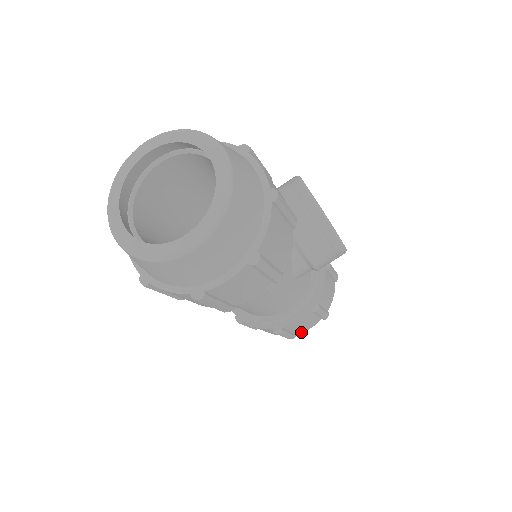
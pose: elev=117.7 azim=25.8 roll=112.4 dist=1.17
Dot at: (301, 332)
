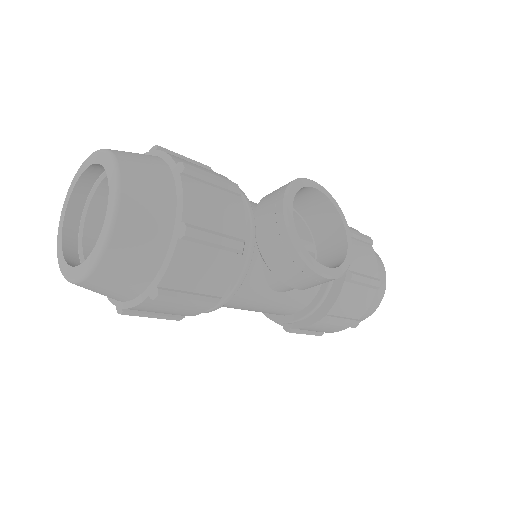
Dot at: (329, 332)
